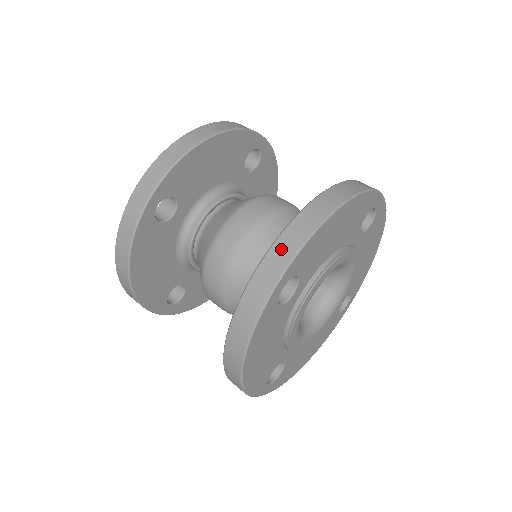
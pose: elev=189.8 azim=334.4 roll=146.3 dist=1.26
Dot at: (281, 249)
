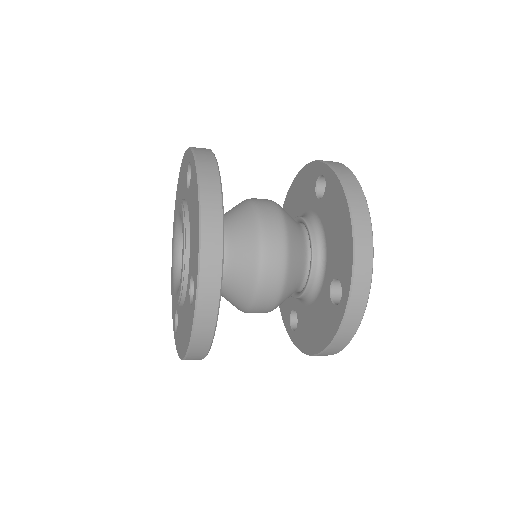
Dot at: (361, 279)
